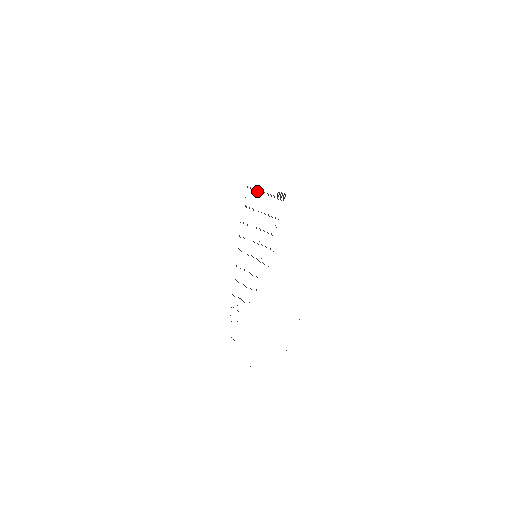
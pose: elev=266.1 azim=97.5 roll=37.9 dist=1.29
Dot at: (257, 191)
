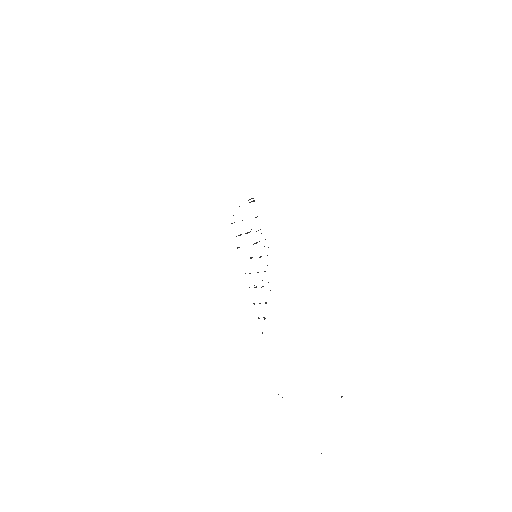
Dot at: occluded
